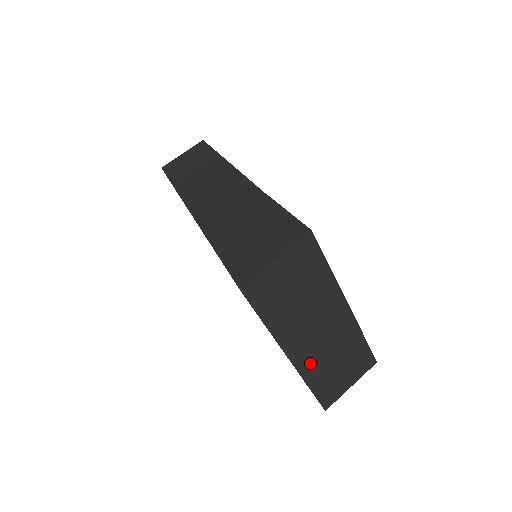
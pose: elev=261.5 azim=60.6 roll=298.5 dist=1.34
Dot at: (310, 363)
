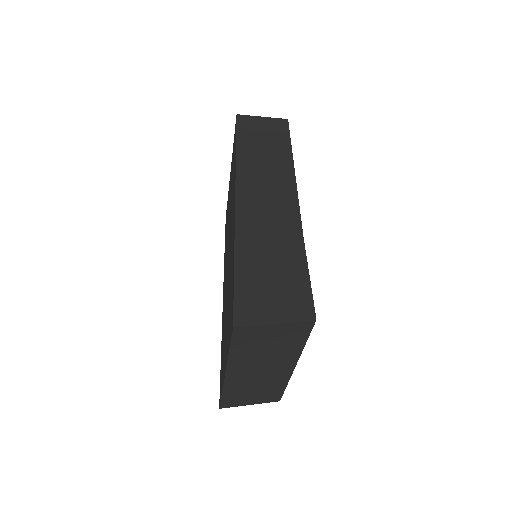
Dot at: (237, 383)
